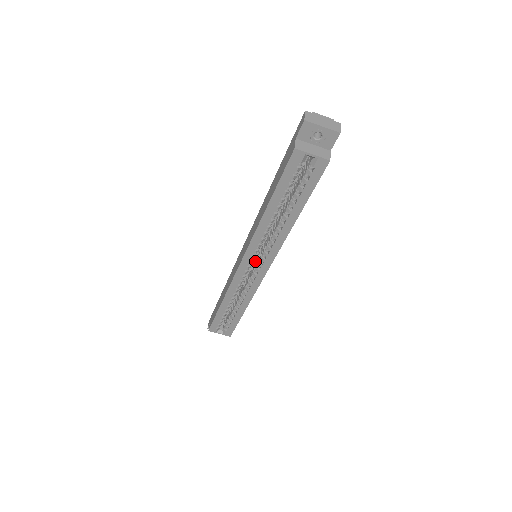
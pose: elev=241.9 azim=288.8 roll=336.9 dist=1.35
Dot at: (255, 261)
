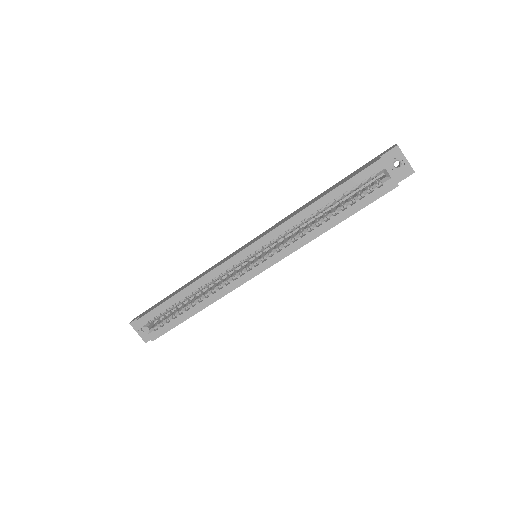
Dot at: (251, 261)
